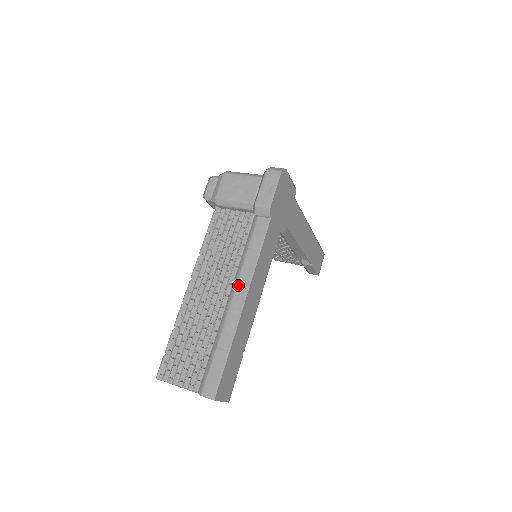
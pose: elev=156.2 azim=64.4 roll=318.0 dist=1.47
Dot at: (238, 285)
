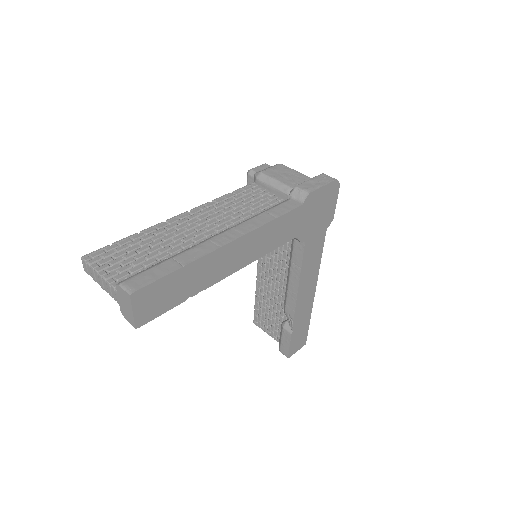
Dot at: (235, 228)
